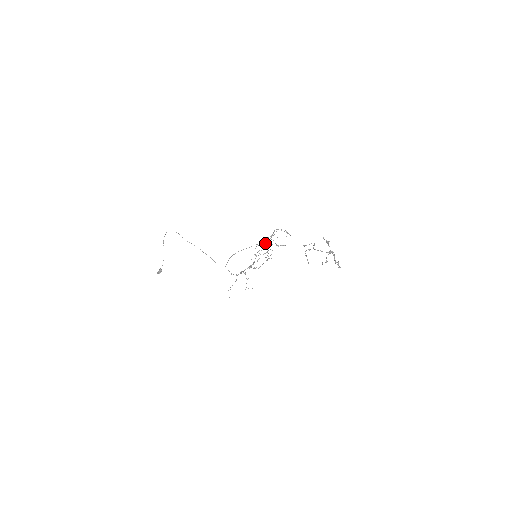
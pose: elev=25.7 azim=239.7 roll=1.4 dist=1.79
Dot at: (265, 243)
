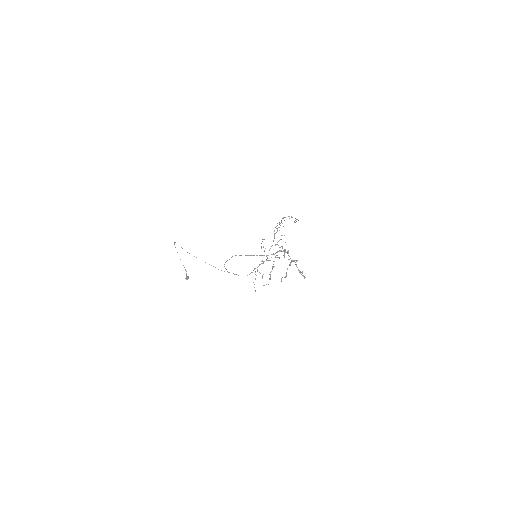
Dot at: occluded
